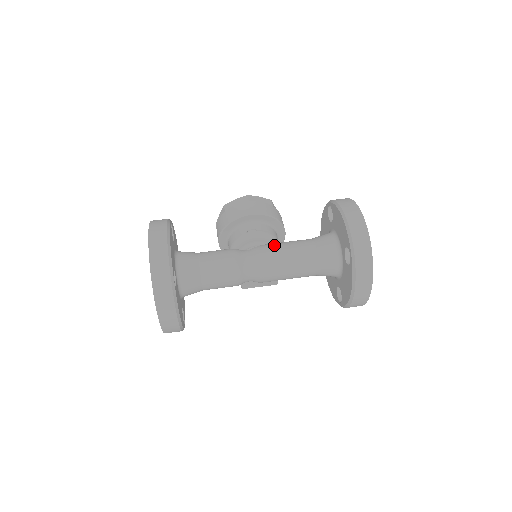
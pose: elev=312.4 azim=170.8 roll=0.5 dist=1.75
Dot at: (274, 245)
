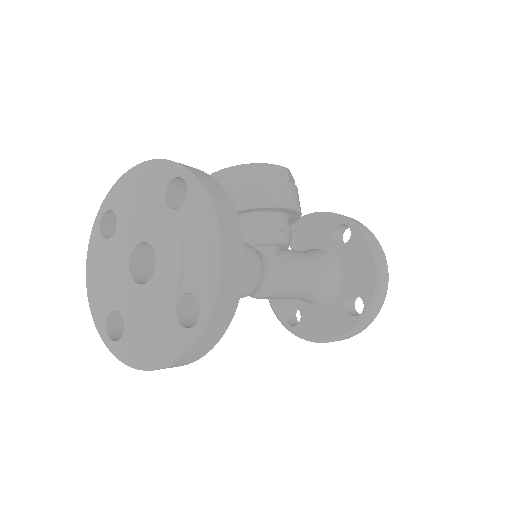
Dot at: (292, 259)
